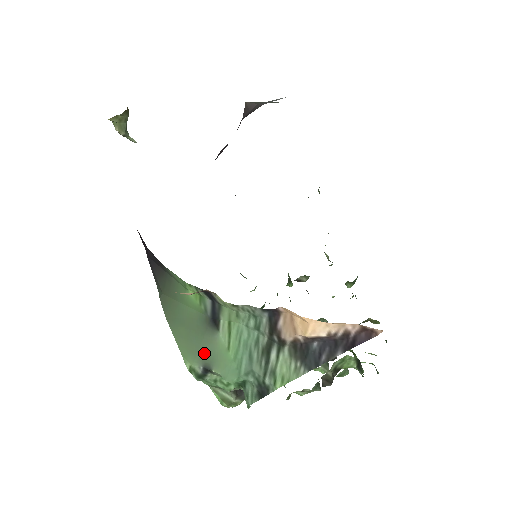
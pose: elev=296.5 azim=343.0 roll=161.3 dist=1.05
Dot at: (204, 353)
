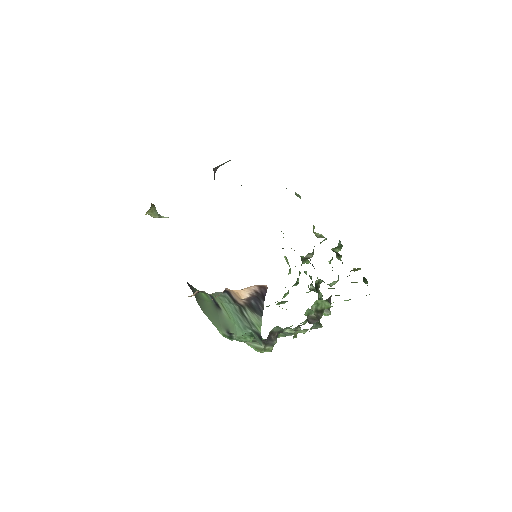
Dot at: (223, 324)
